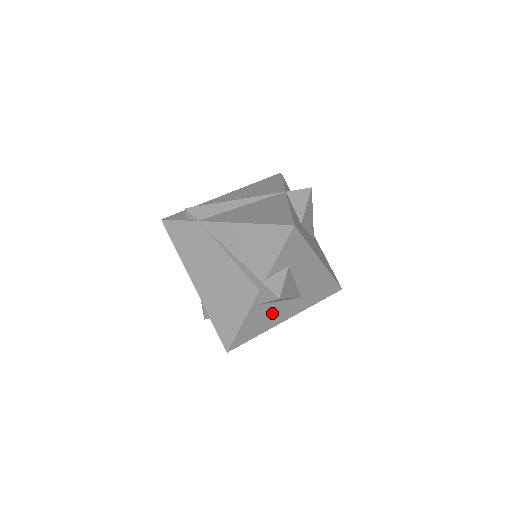
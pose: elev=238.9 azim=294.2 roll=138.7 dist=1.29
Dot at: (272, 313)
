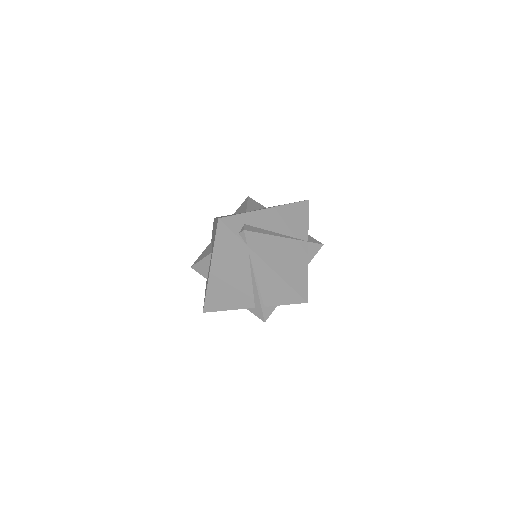
Dot at: occluded
